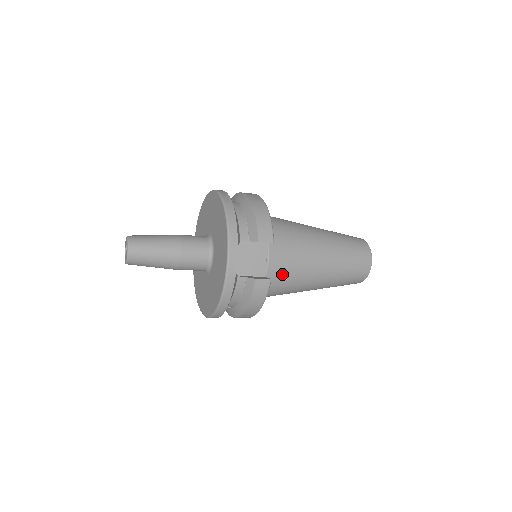
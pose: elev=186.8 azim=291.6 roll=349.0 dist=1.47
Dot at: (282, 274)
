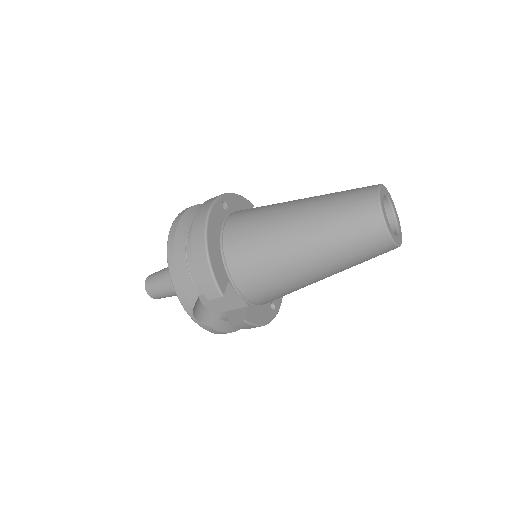
Dot at: (267, 295)
